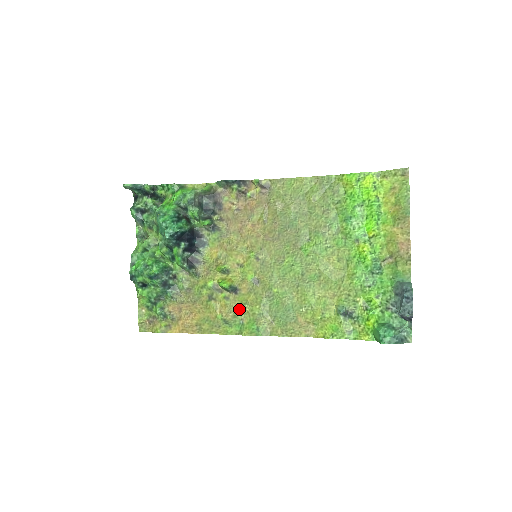
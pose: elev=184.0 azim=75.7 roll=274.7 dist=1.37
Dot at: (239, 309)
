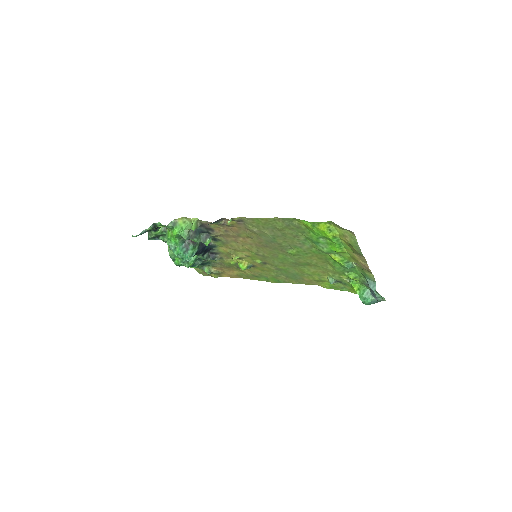
Dot at: (261, 272)
